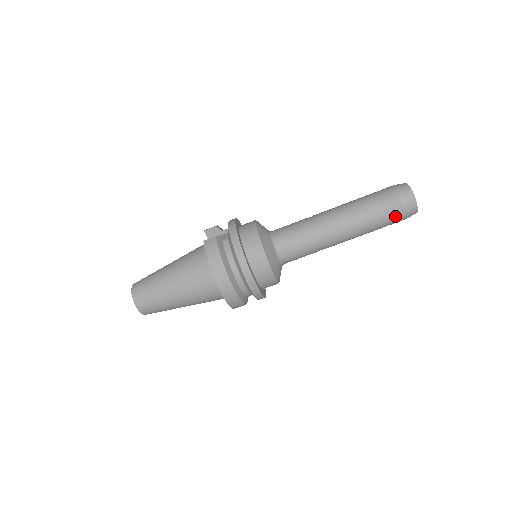
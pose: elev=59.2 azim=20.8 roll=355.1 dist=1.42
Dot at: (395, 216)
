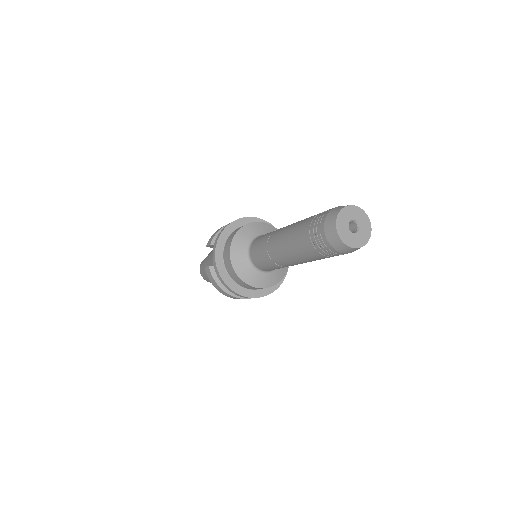
Dot at: (338, 255)
